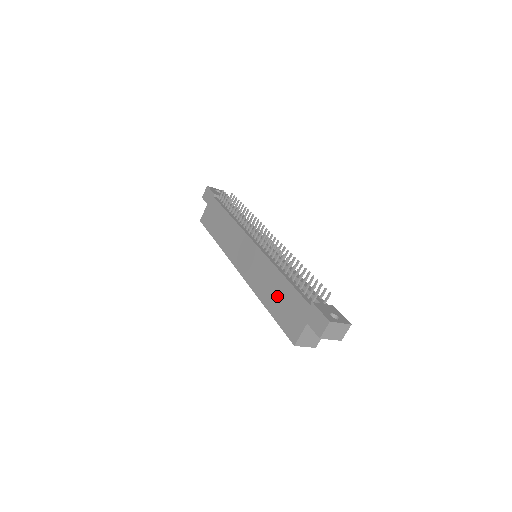
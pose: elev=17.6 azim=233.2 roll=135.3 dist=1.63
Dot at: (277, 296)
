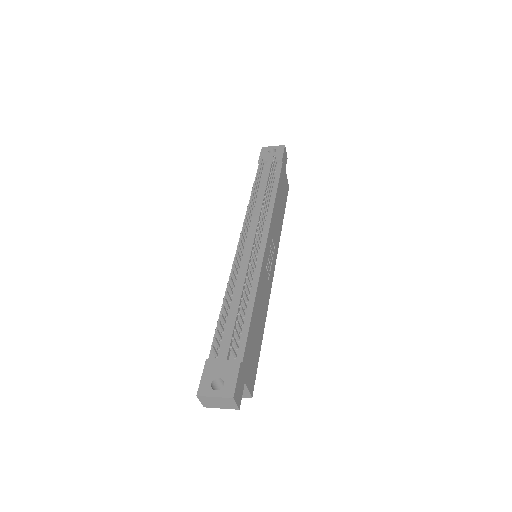
Dot at: occluded
